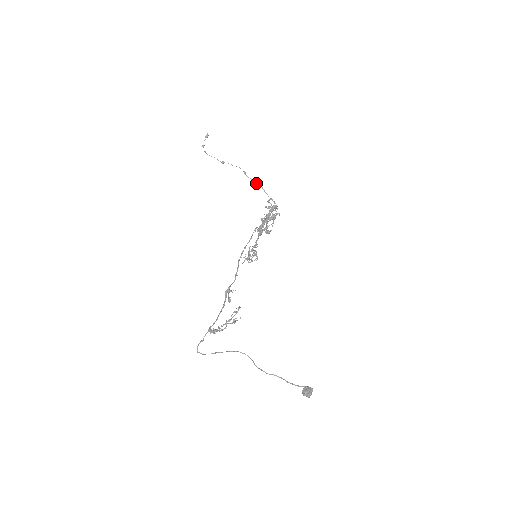
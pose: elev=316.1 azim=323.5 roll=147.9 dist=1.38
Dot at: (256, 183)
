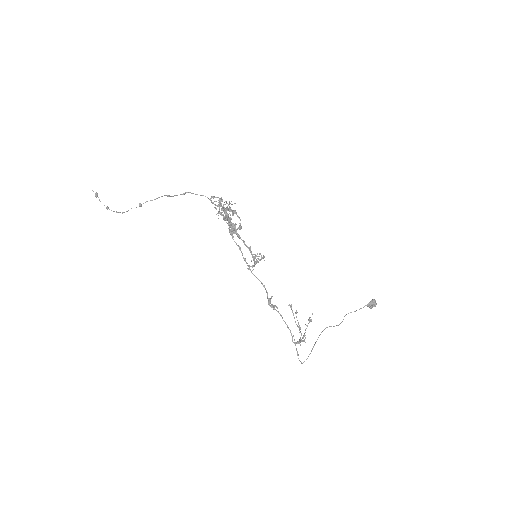
Dot at: occluded
